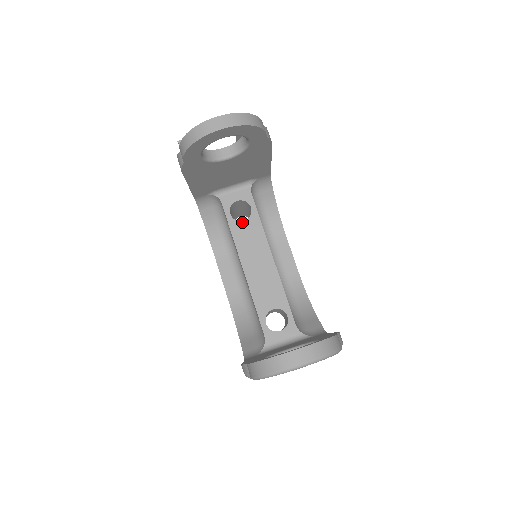
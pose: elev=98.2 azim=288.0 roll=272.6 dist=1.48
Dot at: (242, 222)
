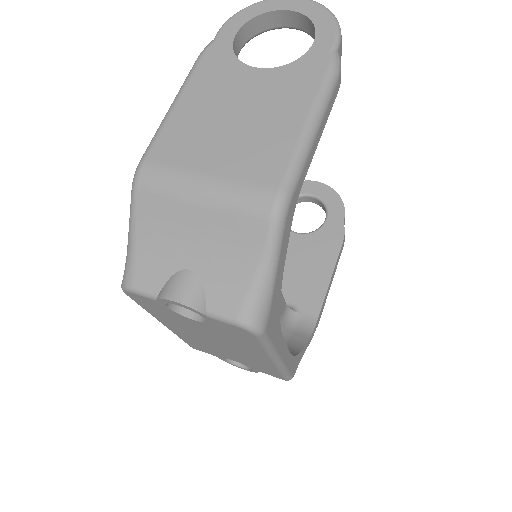
Dot at: occluded
